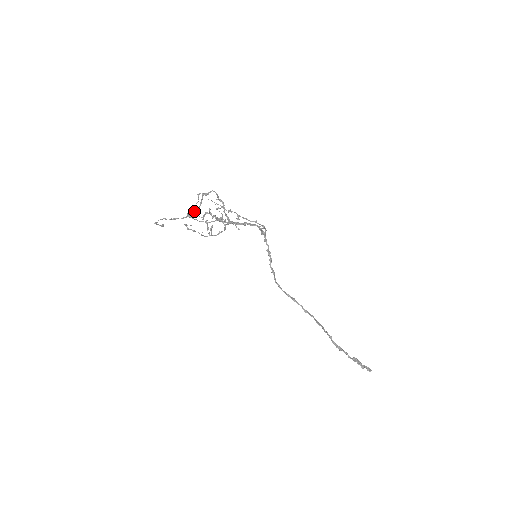
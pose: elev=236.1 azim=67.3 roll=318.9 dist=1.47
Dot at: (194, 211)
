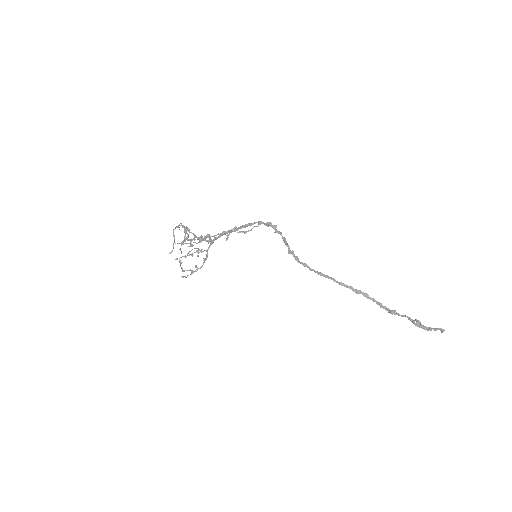
Dot at: (181, 245)
